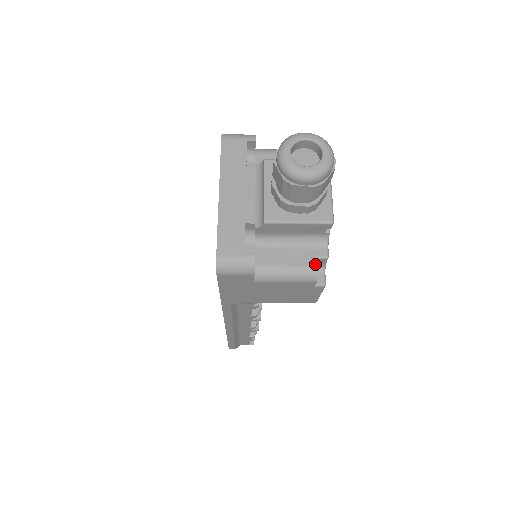
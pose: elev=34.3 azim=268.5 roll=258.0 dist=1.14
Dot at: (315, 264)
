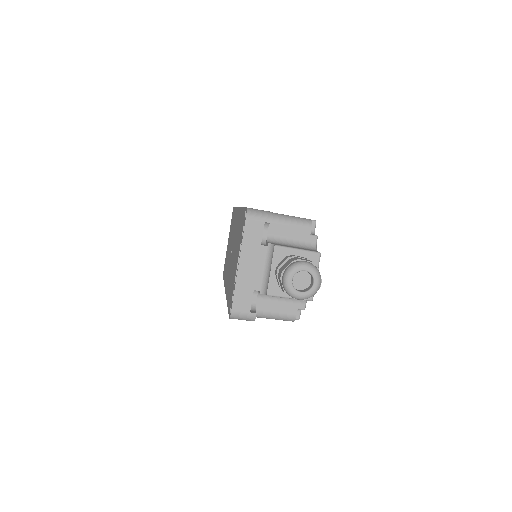
Dot at: (295, 314)
